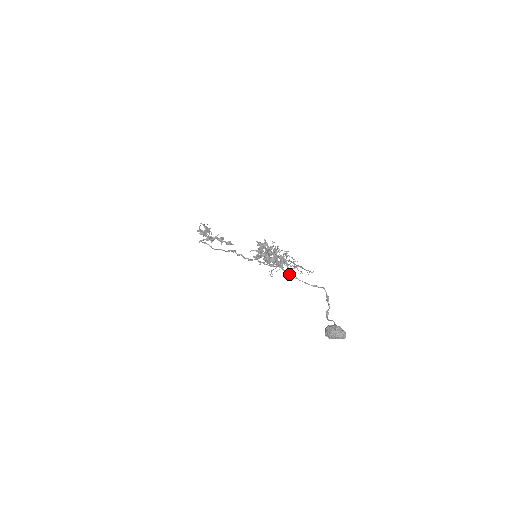
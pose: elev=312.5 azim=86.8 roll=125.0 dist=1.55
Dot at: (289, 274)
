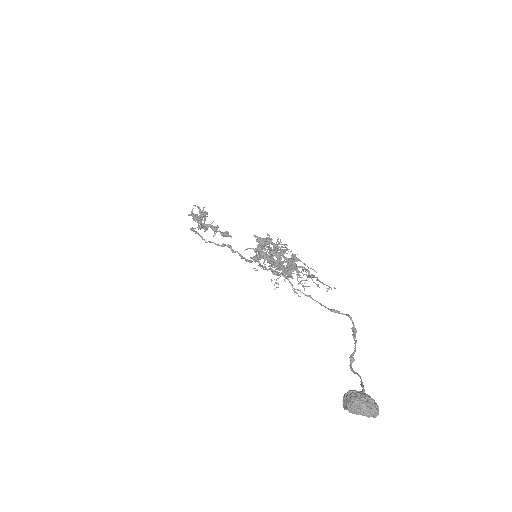
Dot at: (298, 289)
